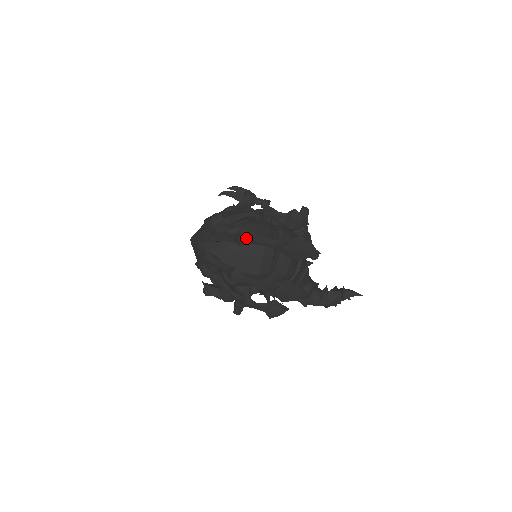
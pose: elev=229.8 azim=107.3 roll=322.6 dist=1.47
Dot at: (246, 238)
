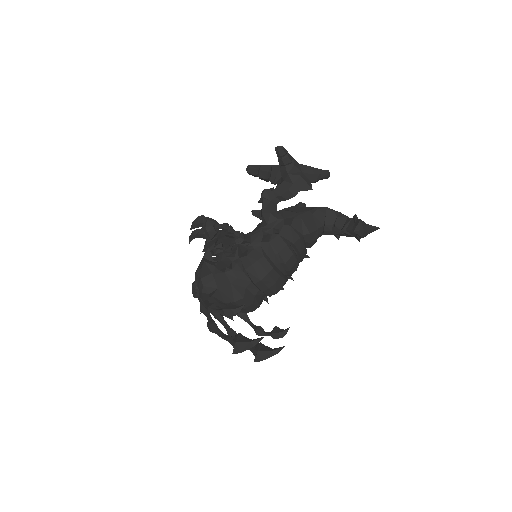
Dot at: (213, 332)
